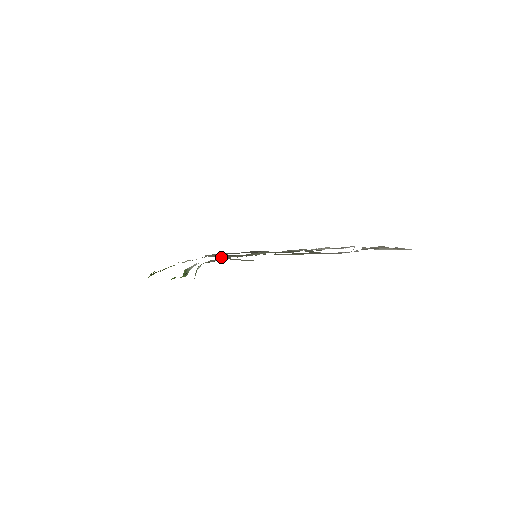
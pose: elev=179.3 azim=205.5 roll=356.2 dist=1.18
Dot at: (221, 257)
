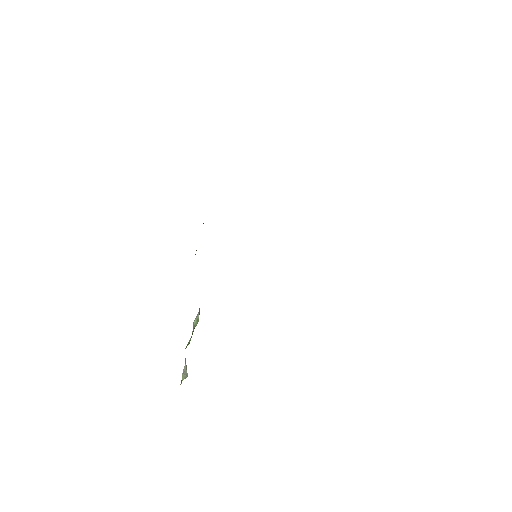
Dot at: occluded
